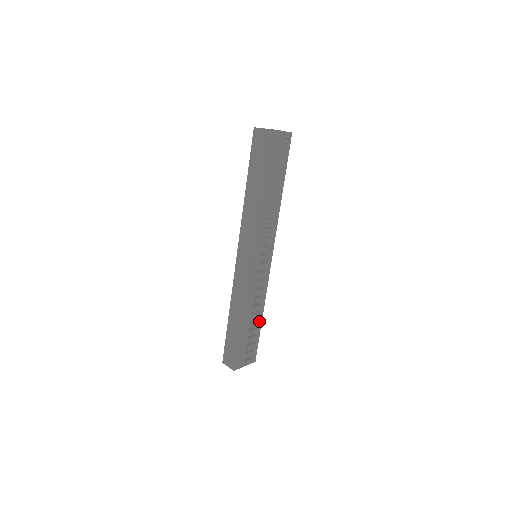
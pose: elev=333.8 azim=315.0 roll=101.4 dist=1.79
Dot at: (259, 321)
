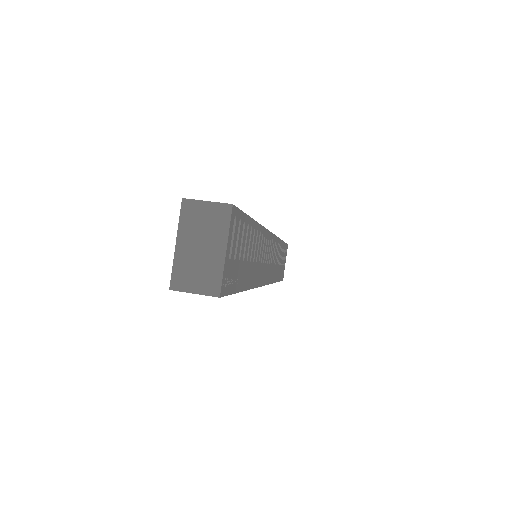
Dot at: (282, 246)
